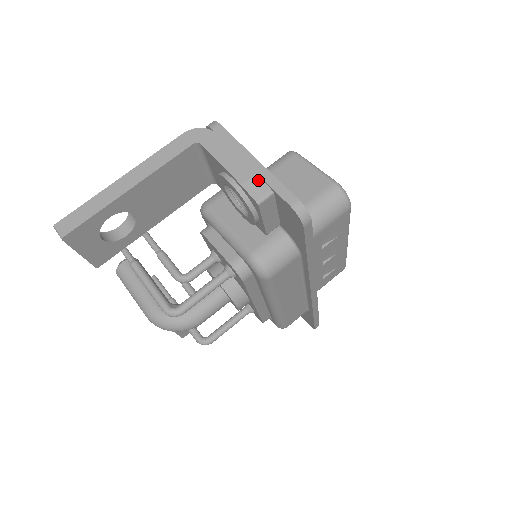
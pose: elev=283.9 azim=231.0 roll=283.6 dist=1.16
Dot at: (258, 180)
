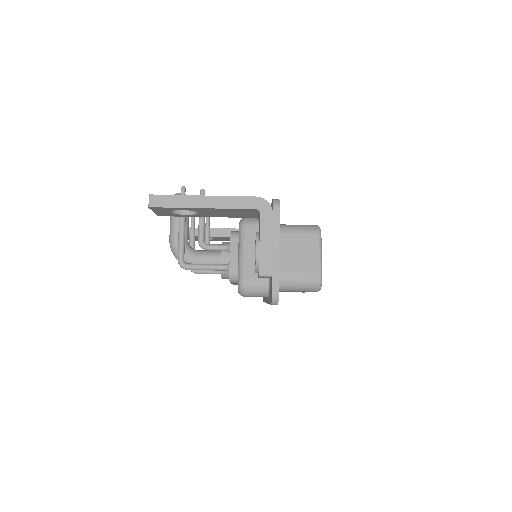
Dot at: (270, 264)
